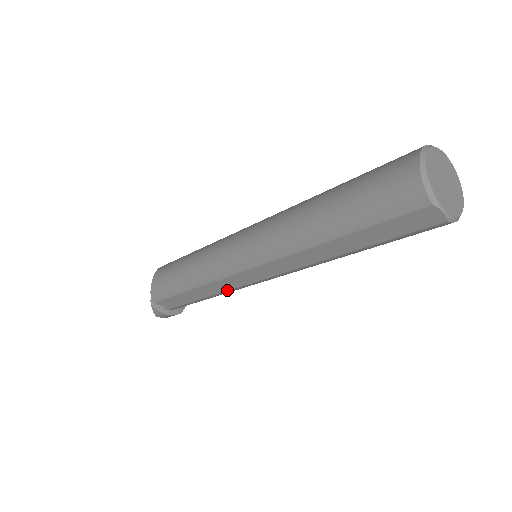
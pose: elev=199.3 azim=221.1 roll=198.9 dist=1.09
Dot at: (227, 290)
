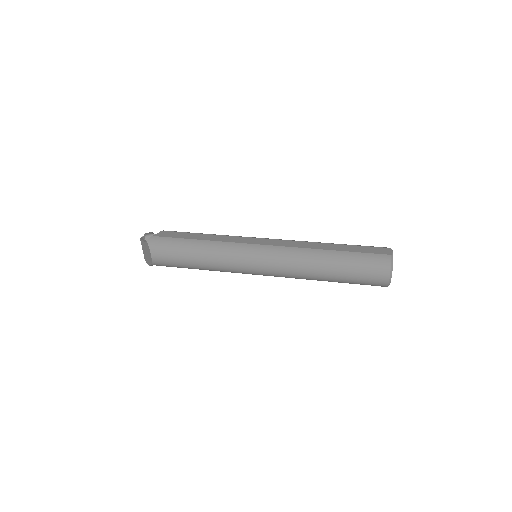
Dot at: occluded
